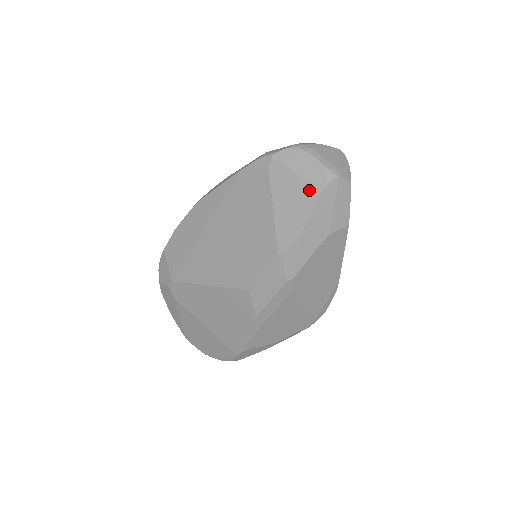
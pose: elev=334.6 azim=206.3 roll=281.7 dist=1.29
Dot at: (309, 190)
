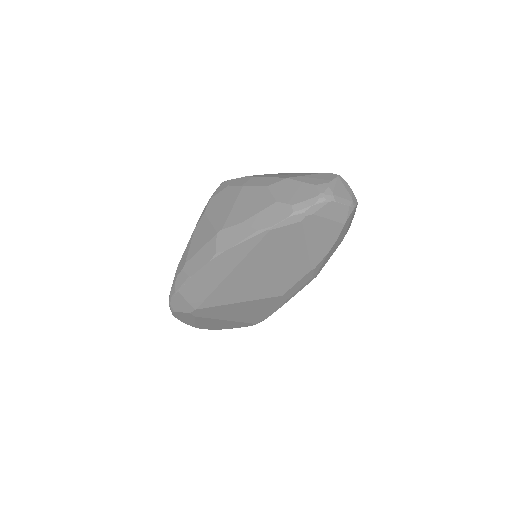
Dot at: (336, 225)
